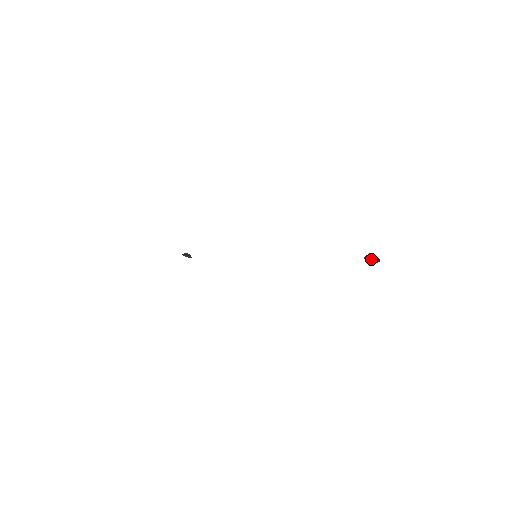
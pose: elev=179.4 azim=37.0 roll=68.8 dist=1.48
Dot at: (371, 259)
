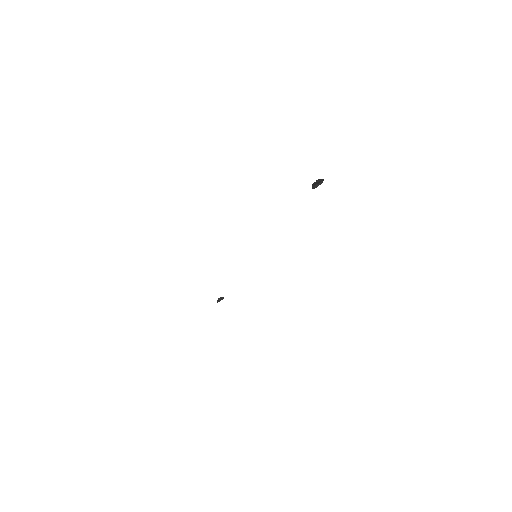
Dot at: (318, 184)
